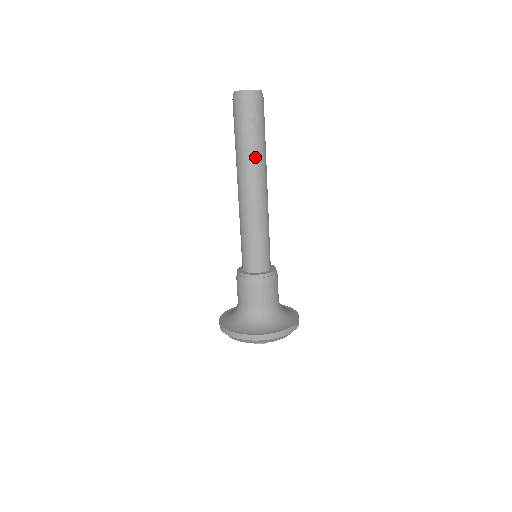
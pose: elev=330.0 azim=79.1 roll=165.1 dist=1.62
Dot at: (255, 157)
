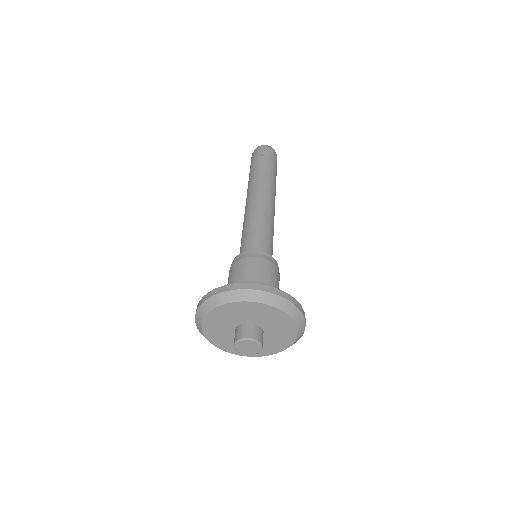
Dot at: (262, 176)
